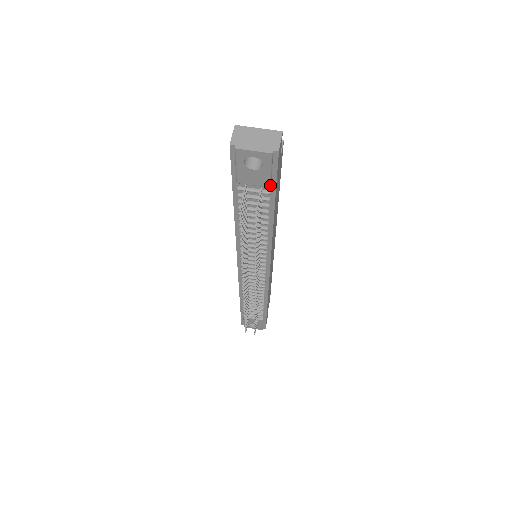
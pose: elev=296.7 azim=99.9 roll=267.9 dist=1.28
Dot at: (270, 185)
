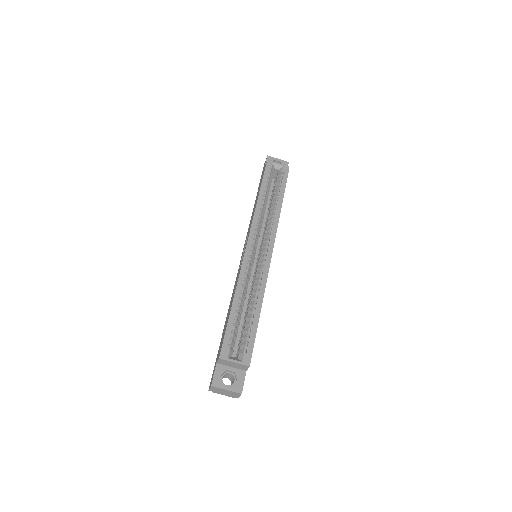
Dot at: occluded
